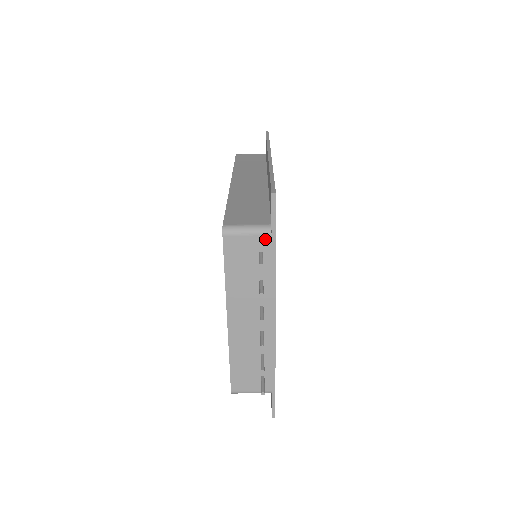
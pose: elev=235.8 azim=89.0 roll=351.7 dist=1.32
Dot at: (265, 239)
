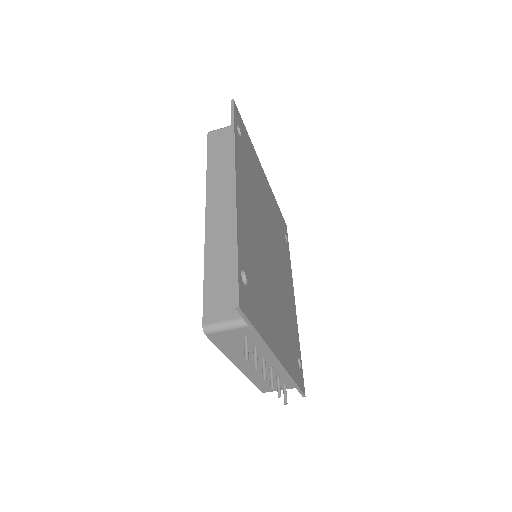
Dot at: (245, 330)
